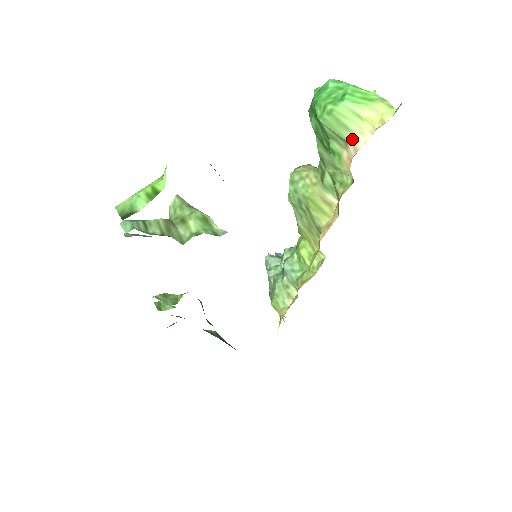
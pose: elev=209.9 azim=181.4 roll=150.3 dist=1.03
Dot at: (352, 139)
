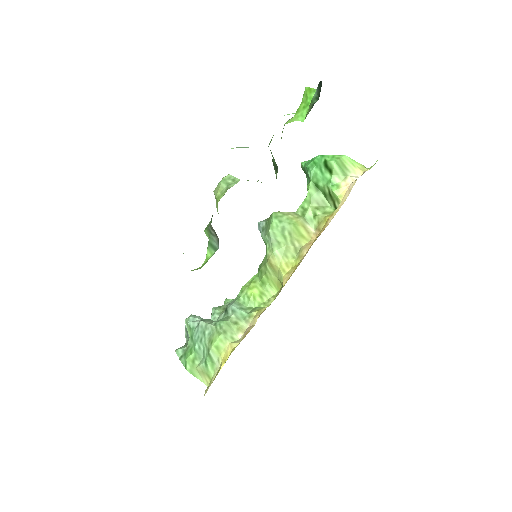
Dot at: (350, 175)
